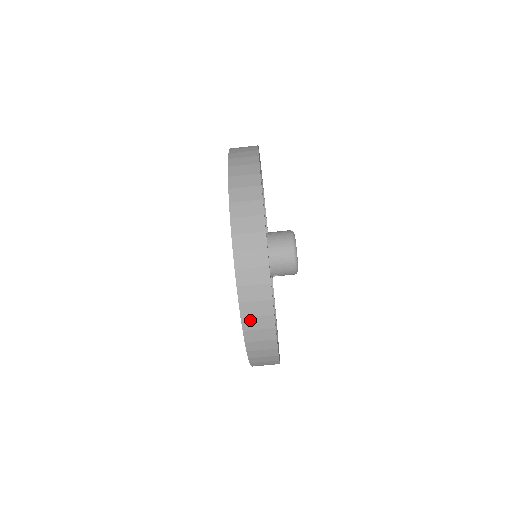
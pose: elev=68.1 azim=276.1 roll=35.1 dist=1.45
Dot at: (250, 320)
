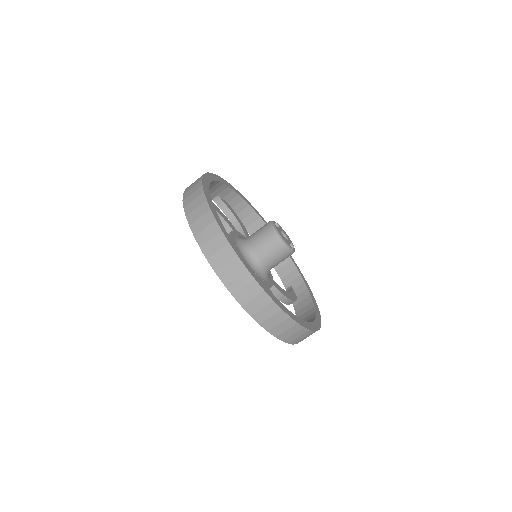
Dot at: (275, 329)
